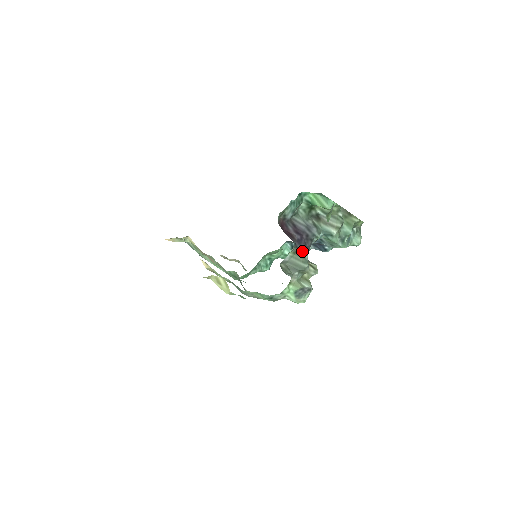
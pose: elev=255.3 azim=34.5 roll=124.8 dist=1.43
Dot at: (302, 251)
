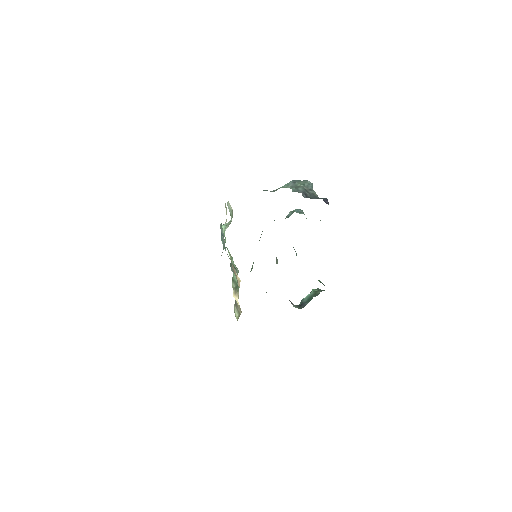
Dot at: occluded
